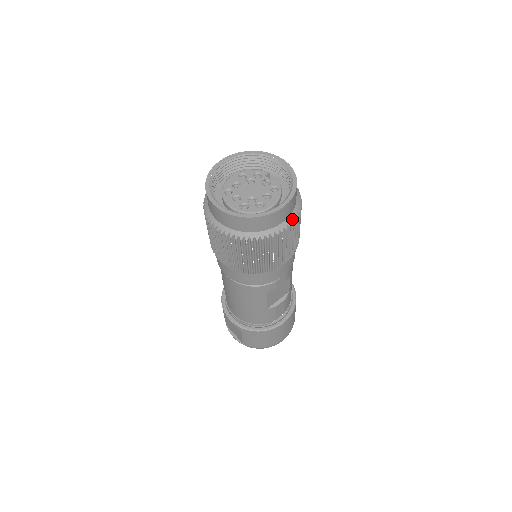
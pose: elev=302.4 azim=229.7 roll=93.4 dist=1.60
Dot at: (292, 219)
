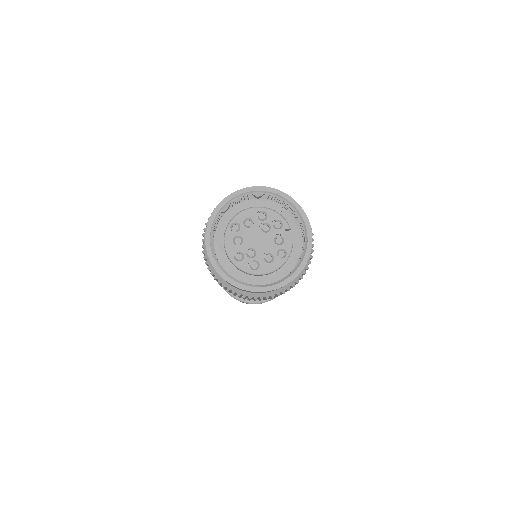
Dot at: occluded
